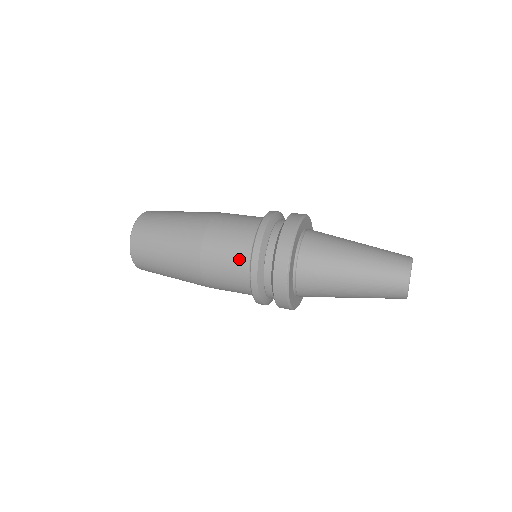
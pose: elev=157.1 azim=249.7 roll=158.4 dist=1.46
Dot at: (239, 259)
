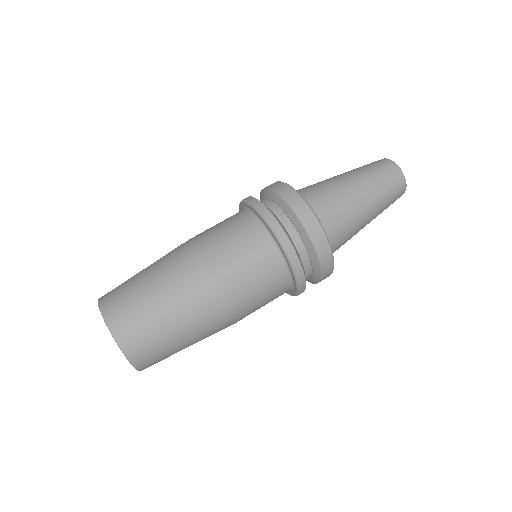
Dot at: occluded
